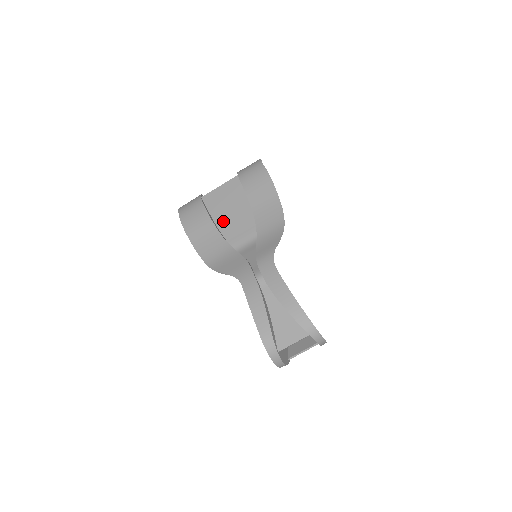
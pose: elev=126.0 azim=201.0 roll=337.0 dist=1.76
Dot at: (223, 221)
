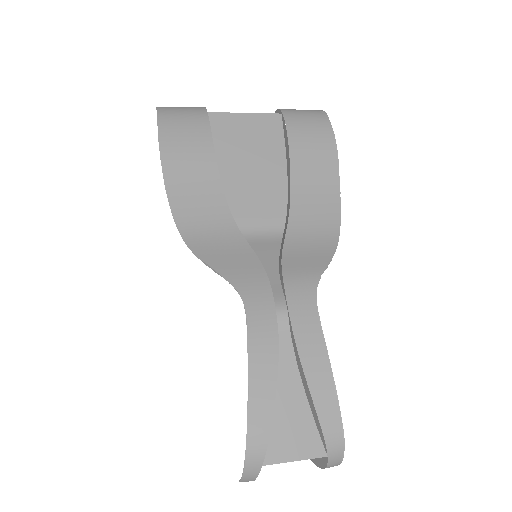
Dot at: (231, 172)
